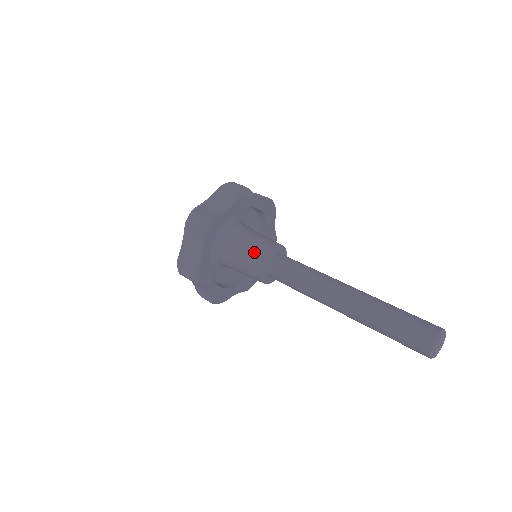
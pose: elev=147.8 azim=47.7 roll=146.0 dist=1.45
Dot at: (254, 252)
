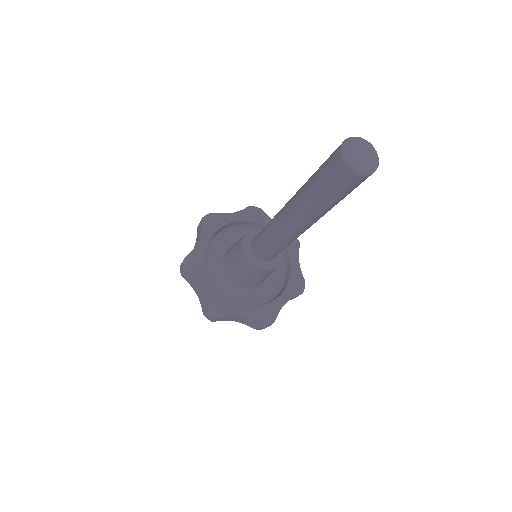
Dot at: occluded
